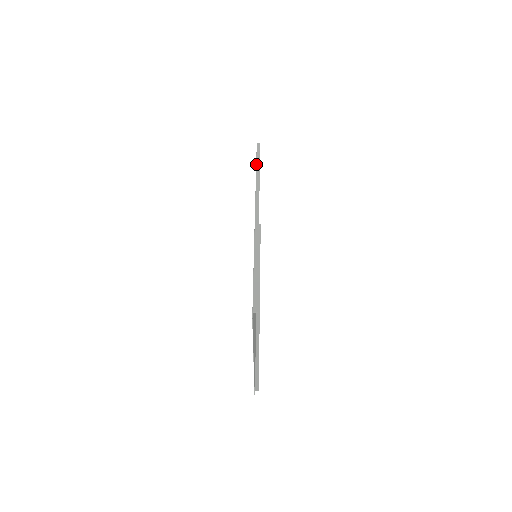
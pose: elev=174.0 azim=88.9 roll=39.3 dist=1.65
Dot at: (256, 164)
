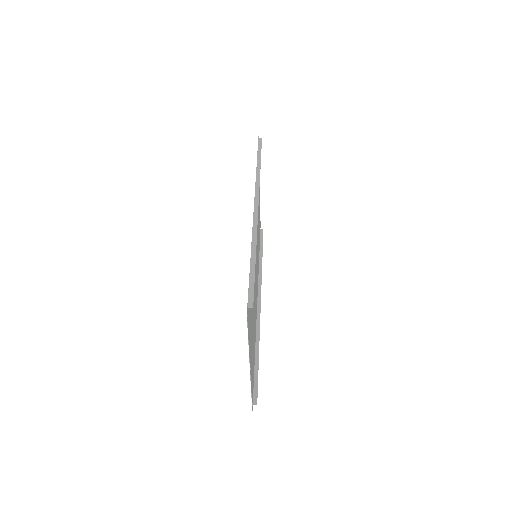
Dot at: (257, 158)
